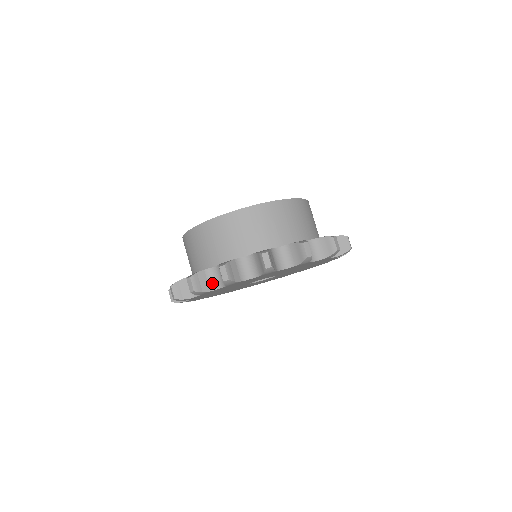
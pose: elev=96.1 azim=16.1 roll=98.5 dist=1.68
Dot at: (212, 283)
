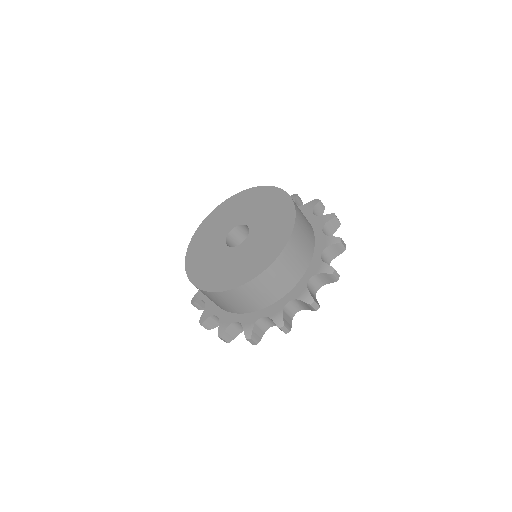
Dot at: (290, 314)
